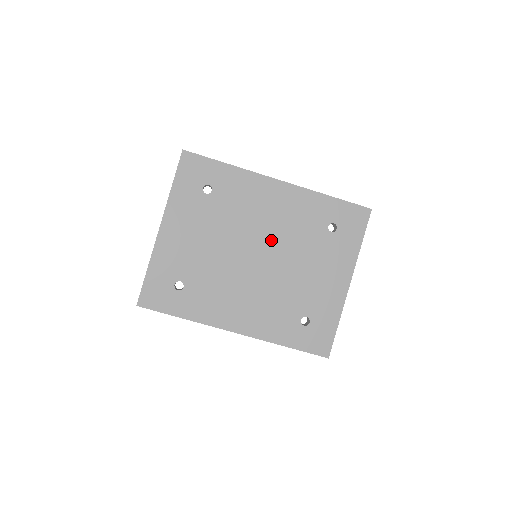
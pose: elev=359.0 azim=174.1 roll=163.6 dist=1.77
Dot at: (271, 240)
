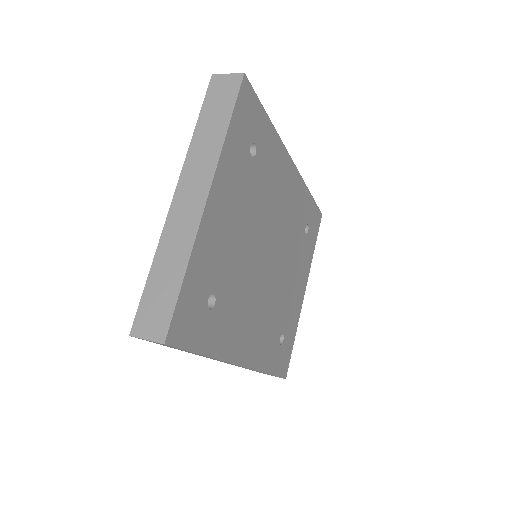
Dot at: (279, 237)
